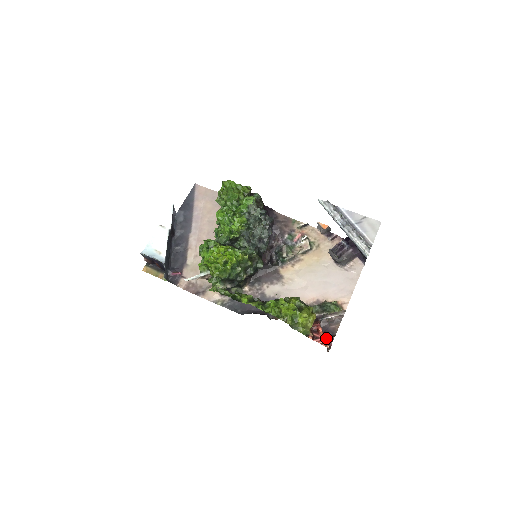
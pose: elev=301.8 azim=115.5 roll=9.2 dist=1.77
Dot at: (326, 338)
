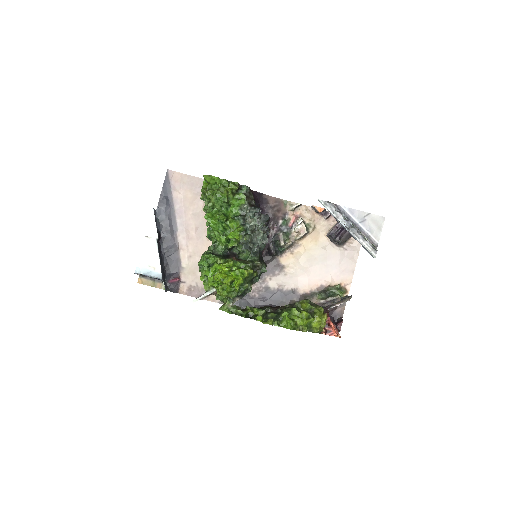
Dot at: (334, 322)
